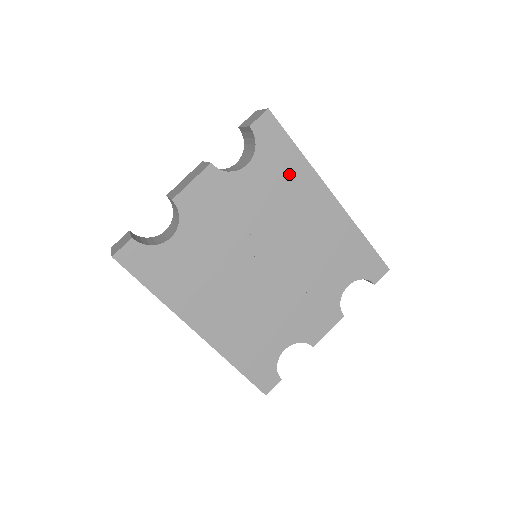
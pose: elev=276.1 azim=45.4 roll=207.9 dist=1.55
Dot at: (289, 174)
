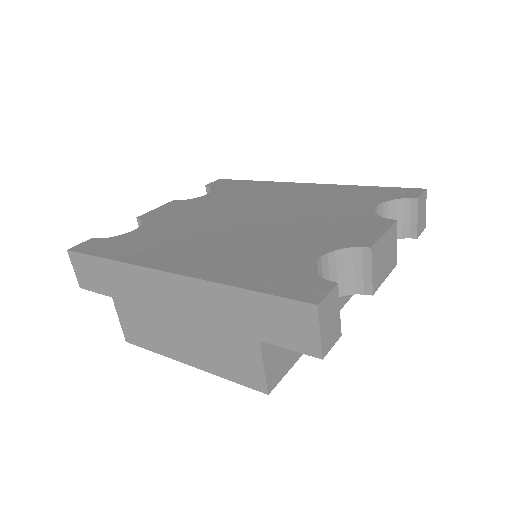
Dot at: (251, 188)
